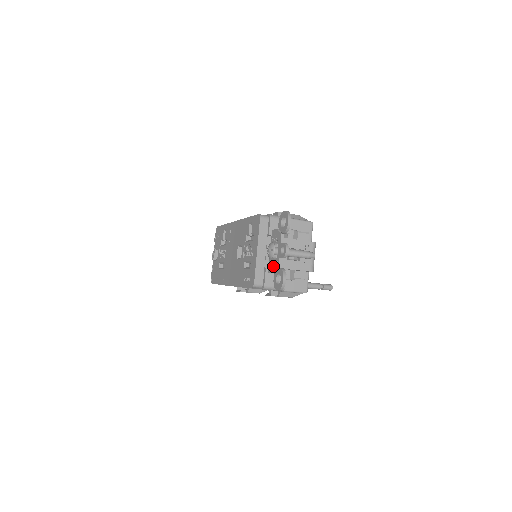
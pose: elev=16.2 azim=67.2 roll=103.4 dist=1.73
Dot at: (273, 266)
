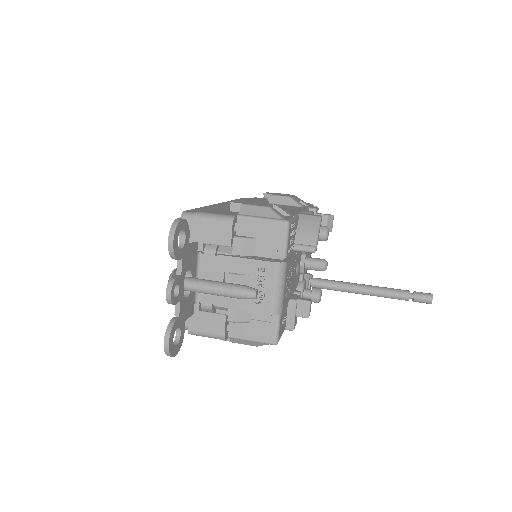
Dot at: occluded
